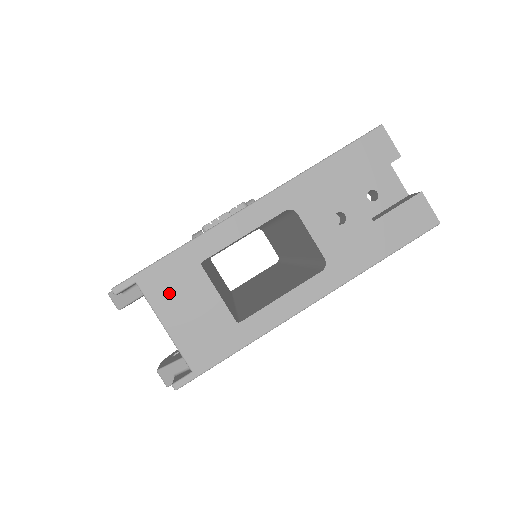
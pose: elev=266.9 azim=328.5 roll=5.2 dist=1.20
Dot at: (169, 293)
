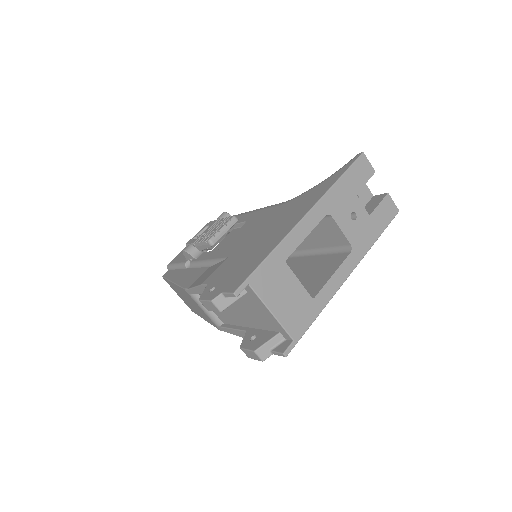
Dot at: (270, 287)
